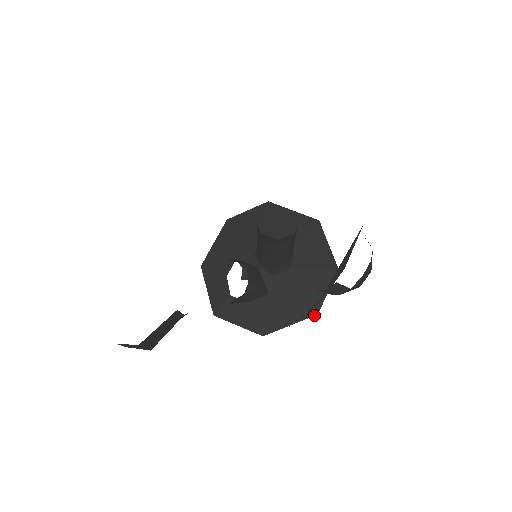
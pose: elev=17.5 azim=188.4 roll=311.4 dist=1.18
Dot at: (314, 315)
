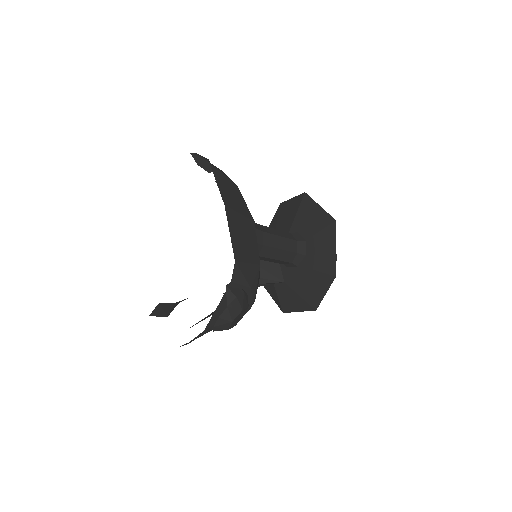
Dot at: (314, 310)
